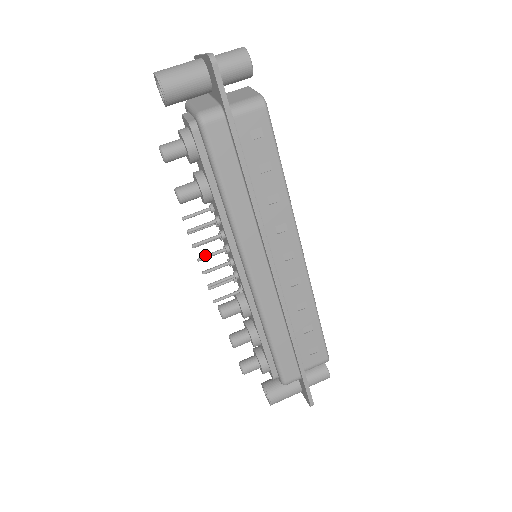
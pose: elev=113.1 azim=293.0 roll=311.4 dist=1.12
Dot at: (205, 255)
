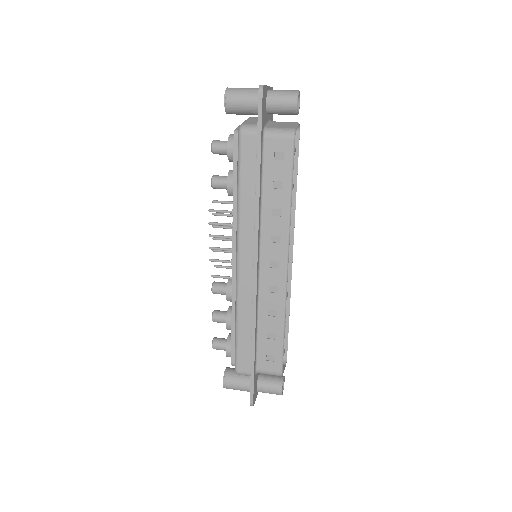
Dot at: (215, 235)
